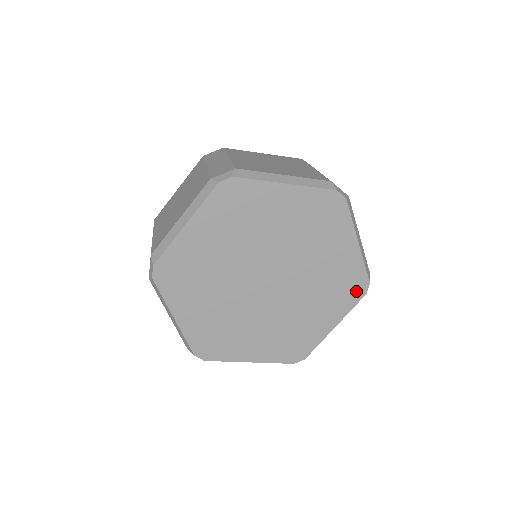
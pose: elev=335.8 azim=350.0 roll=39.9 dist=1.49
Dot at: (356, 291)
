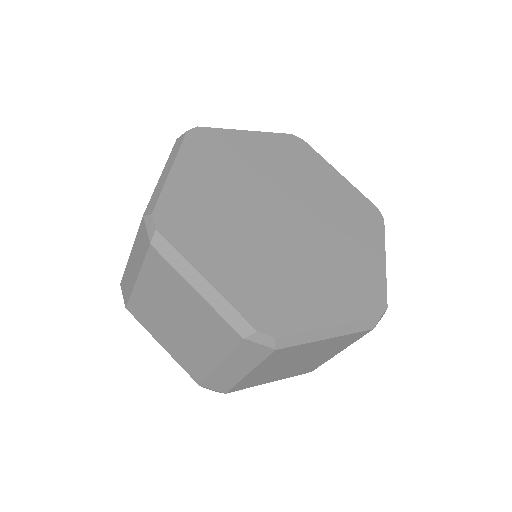
Dot at: (373, 218)
